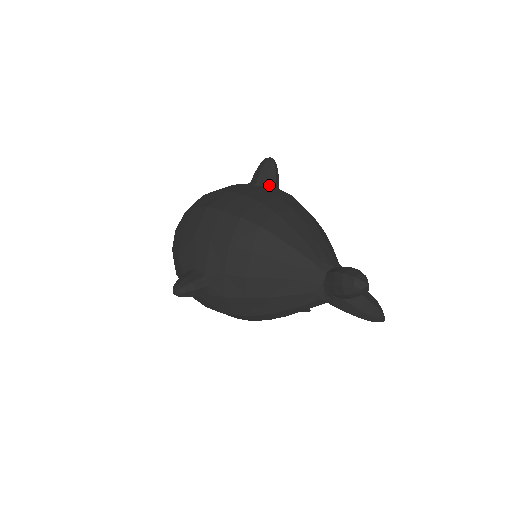
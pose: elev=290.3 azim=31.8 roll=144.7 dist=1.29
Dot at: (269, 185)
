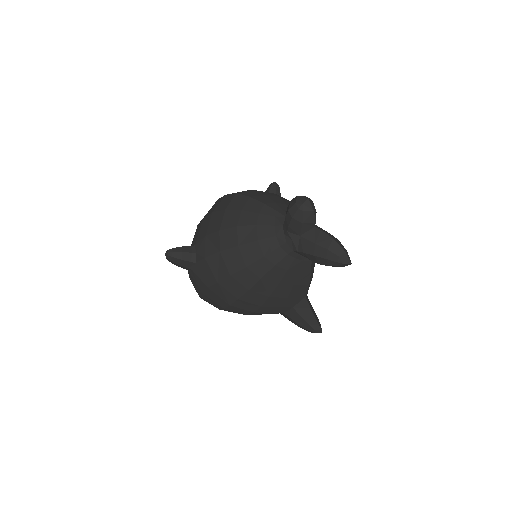
Dot at: occluded
